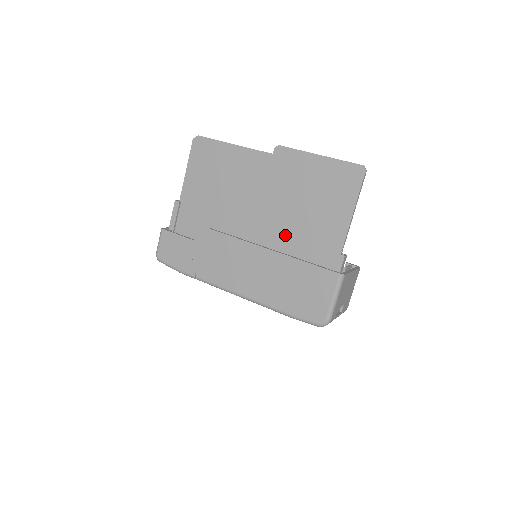
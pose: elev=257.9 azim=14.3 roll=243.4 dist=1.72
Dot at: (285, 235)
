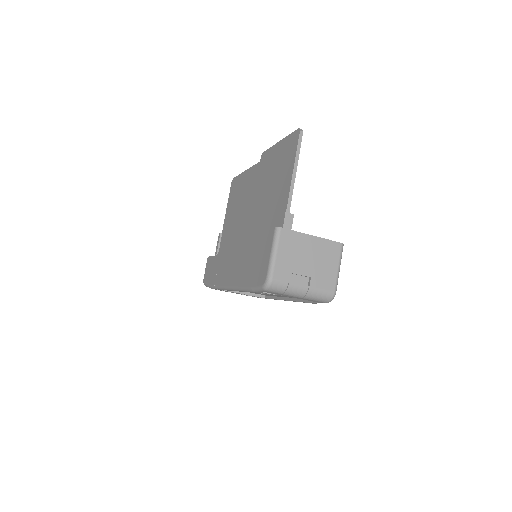
Dot at: (261, 221)
